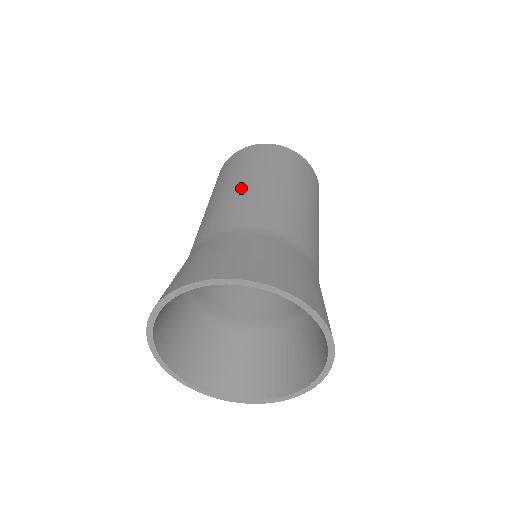
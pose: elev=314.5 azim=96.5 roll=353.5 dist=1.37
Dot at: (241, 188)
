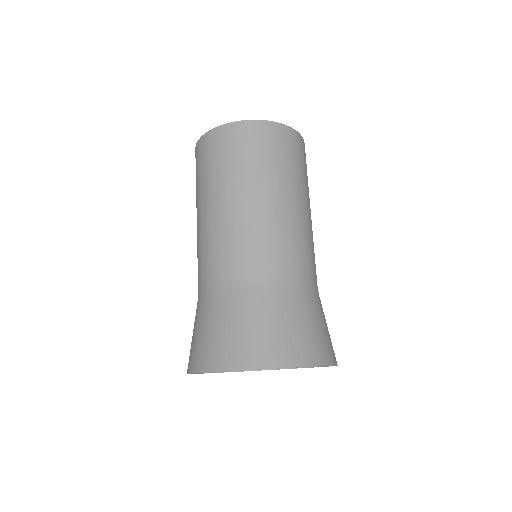
Dot at: (236, 212)
